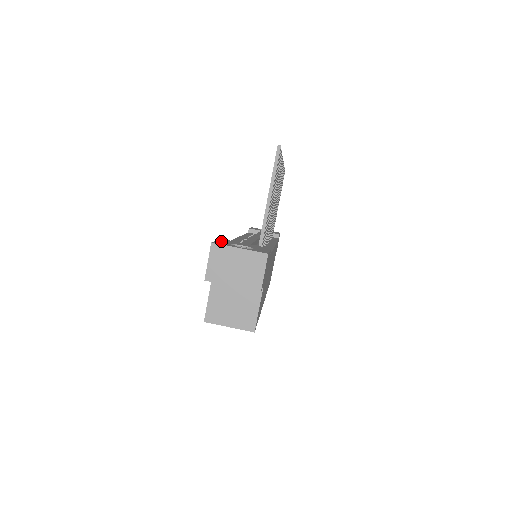
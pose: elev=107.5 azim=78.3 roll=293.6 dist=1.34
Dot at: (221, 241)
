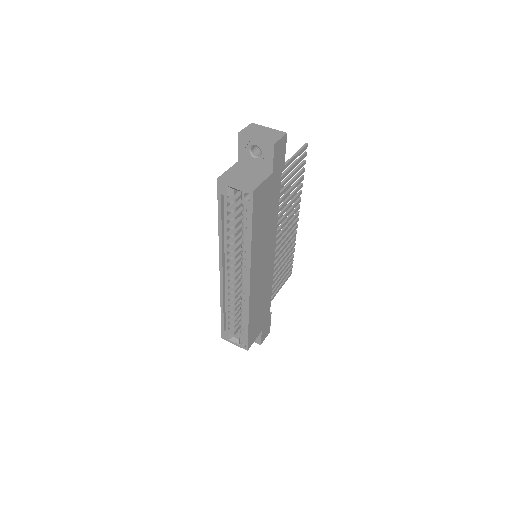
Dot at: occluded
